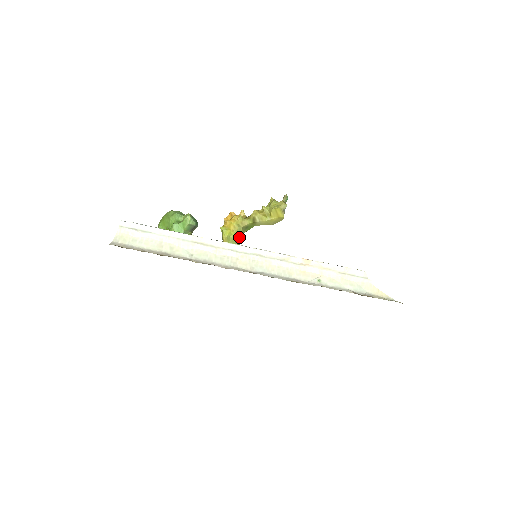
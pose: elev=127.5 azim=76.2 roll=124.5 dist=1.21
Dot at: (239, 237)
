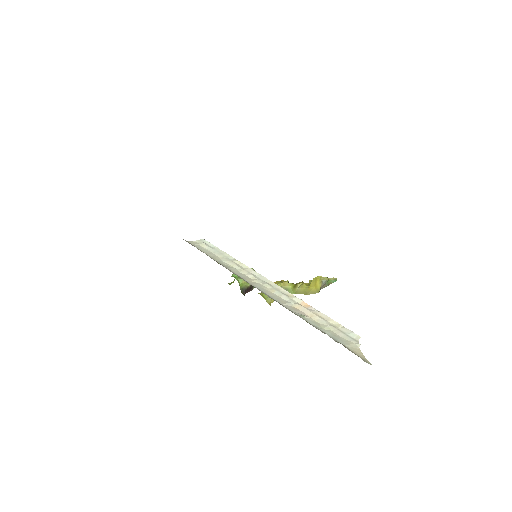
Dot at: occluded
